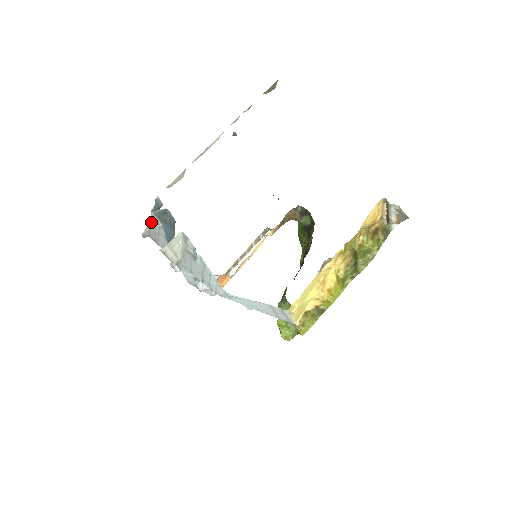
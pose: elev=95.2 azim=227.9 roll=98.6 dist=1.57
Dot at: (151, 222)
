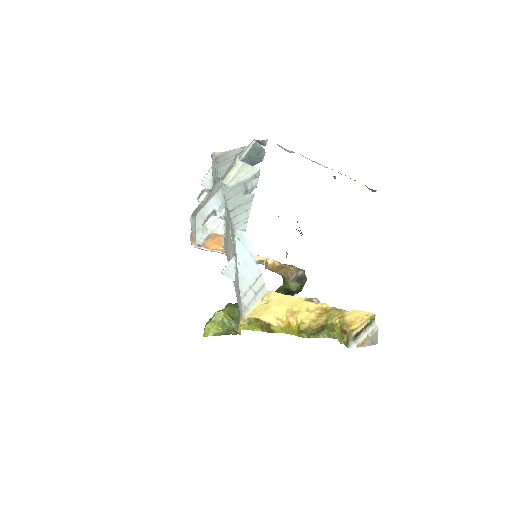
Dot at: (233, 151)
